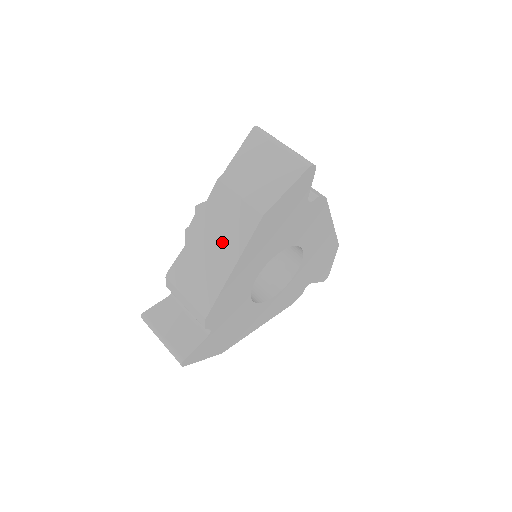
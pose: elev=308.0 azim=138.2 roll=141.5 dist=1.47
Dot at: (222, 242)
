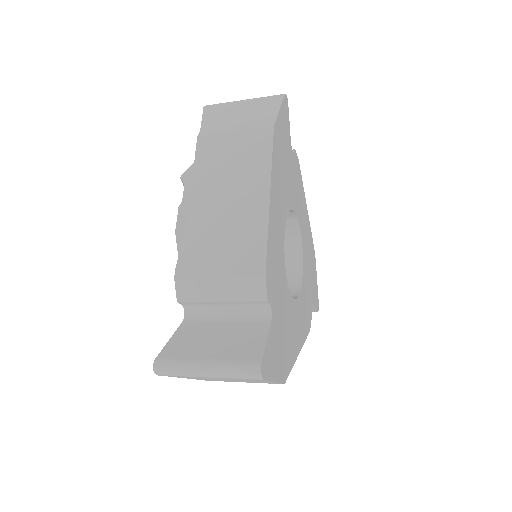
Dot at: (238, 182)
